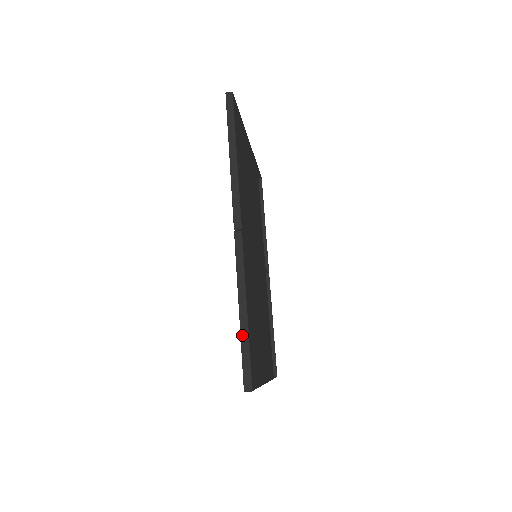
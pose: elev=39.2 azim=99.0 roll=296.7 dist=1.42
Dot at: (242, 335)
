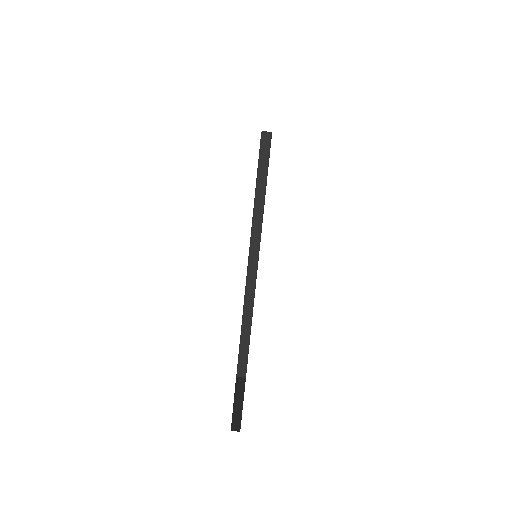
Dot at: occluded
